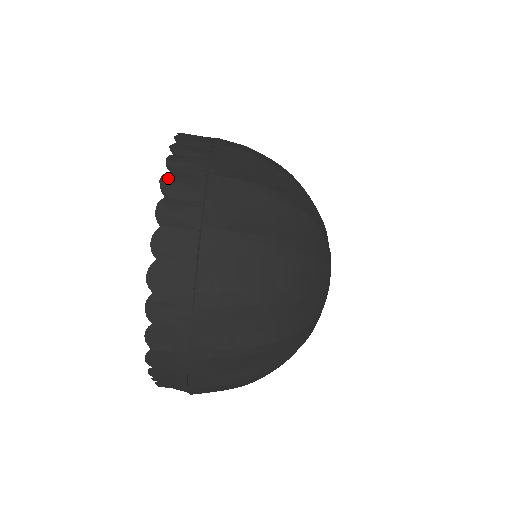
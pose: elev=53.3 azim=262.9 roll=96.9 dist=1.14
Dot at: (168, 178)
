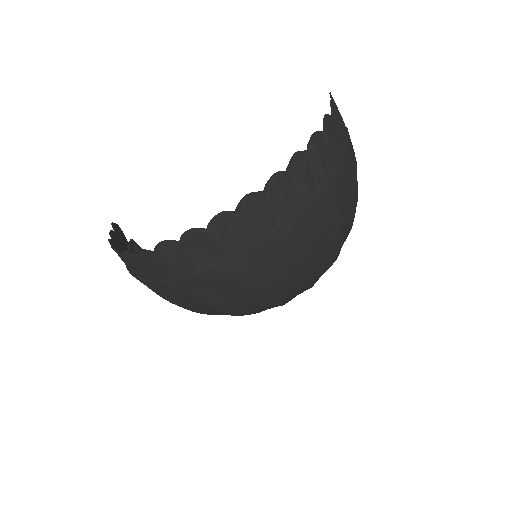
Dot at: (255, 199)
